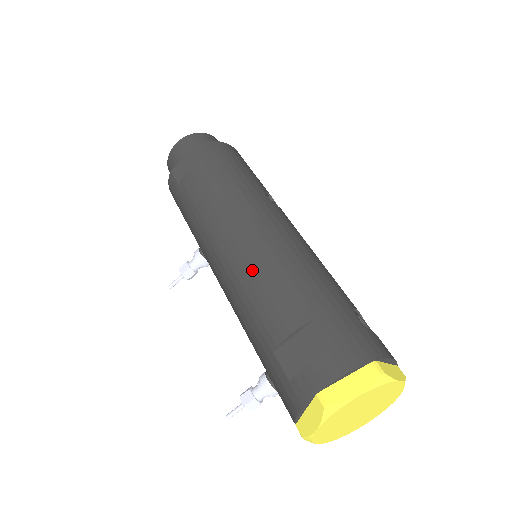
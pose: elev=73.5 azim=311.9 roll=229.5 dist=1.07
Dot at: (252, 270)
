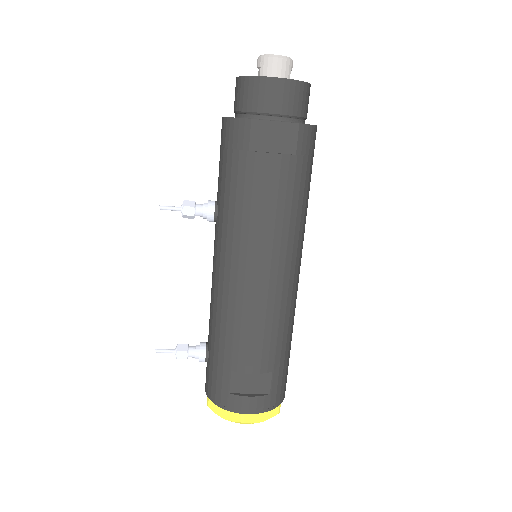
Dot at: (258, 312)
